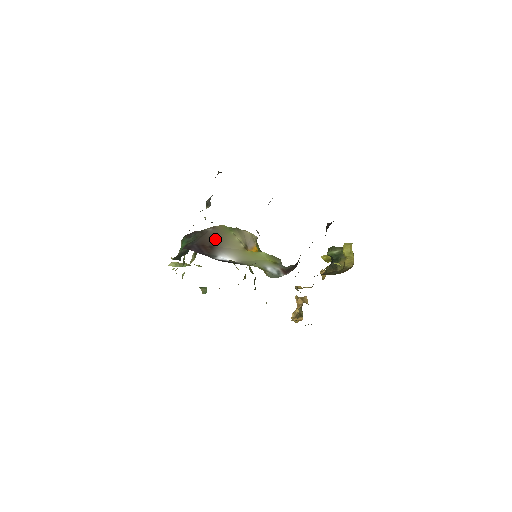
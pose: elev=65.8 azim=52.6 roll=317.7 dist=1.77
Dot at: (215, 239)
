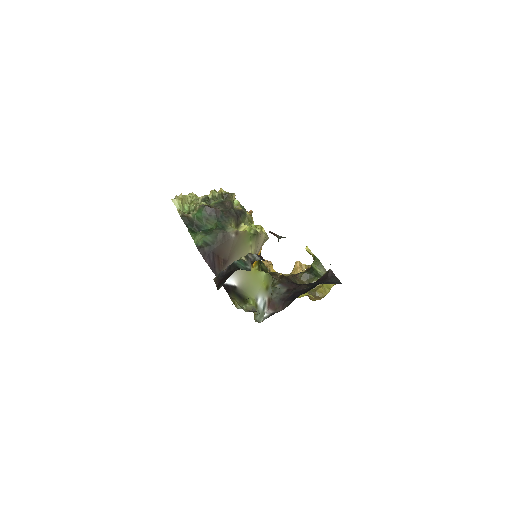
Dot at: (232, 251)
